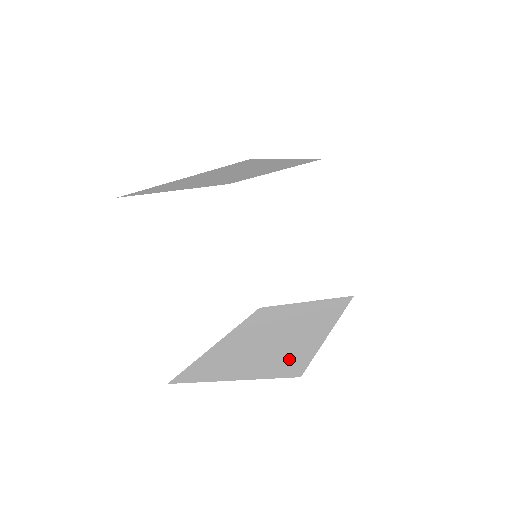
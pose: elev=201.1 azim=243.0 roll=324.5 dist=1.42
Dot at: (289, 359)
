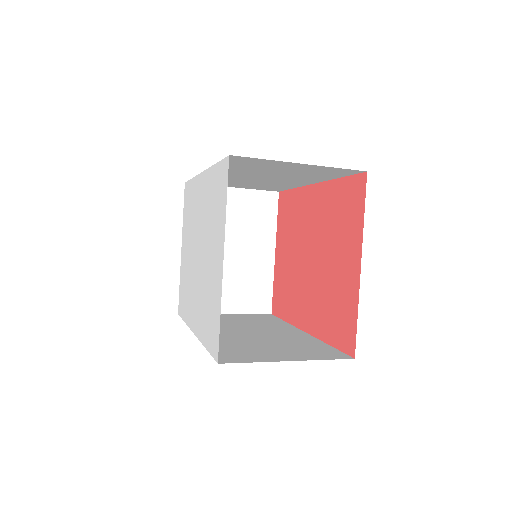
Dot at: (315, 349)
